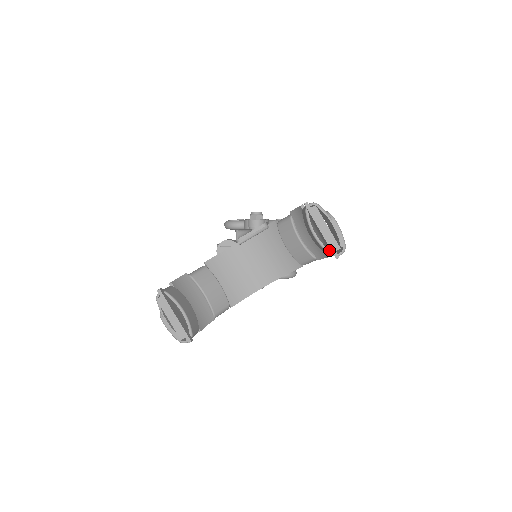
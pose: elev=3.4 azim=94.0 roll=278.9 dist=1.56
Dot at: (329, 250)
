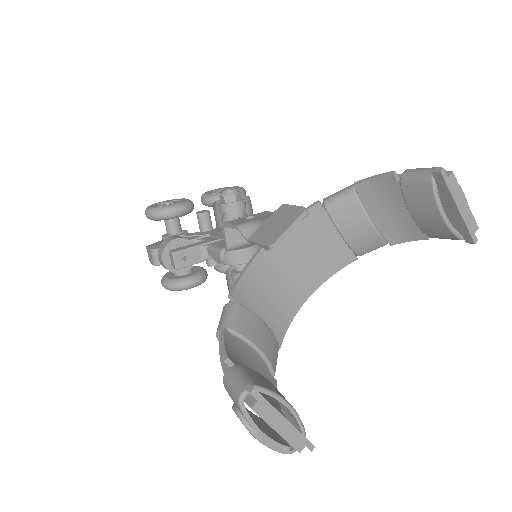
Dot at: (459, 233)
